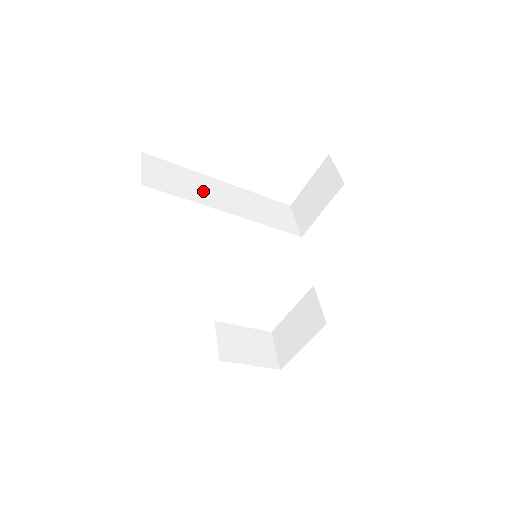
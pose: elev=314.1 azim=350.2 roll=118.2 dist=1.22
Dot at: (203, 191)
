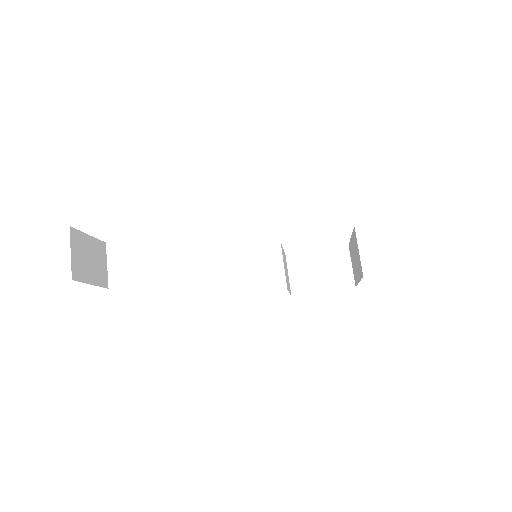
Dot at: (161, 261)
